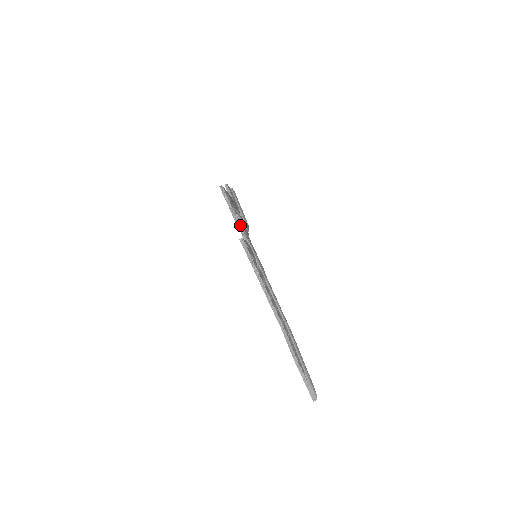
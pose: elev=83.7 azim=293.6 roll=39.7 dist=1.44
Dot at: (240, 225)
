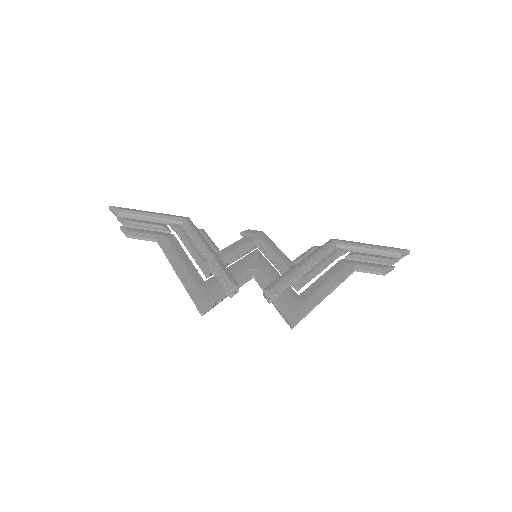
Dot at: (238, 286)
